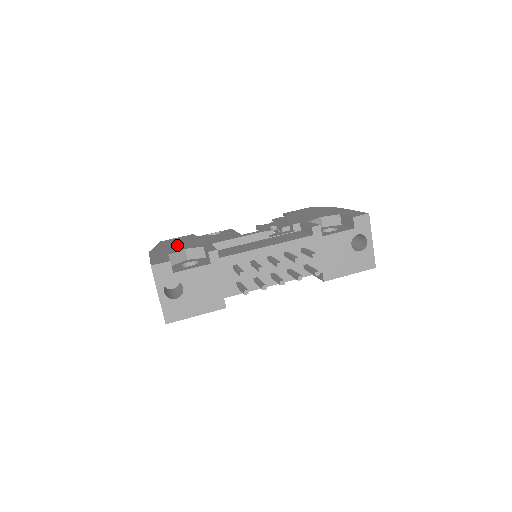
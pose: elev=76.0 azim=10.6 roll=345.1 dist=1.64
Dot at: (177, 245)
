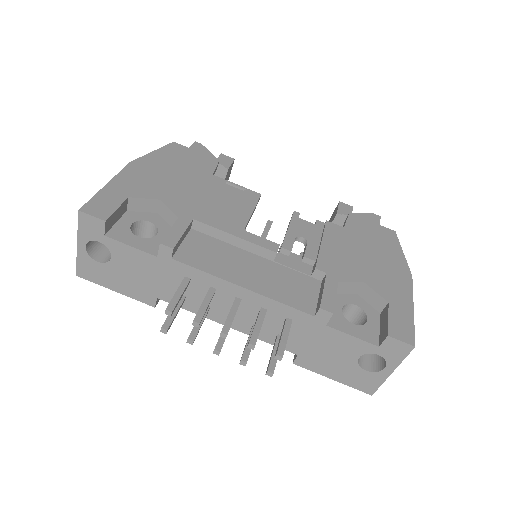
Dot at: (169, 177)
